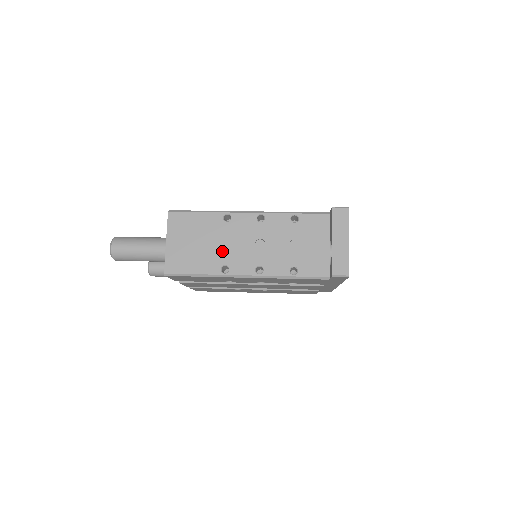
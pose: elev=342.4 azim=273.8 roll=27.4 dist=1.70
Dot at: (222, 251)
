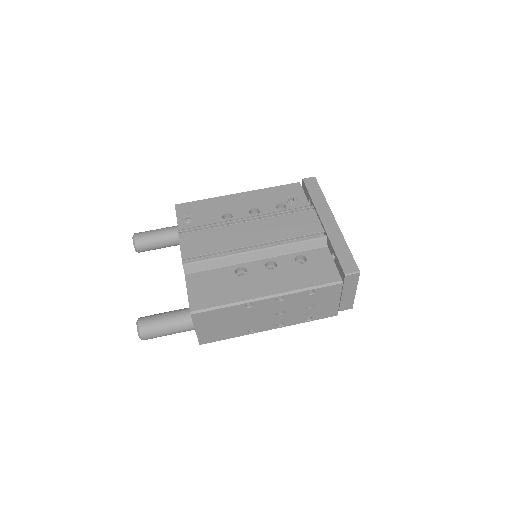
Dot at: (247, 324)
